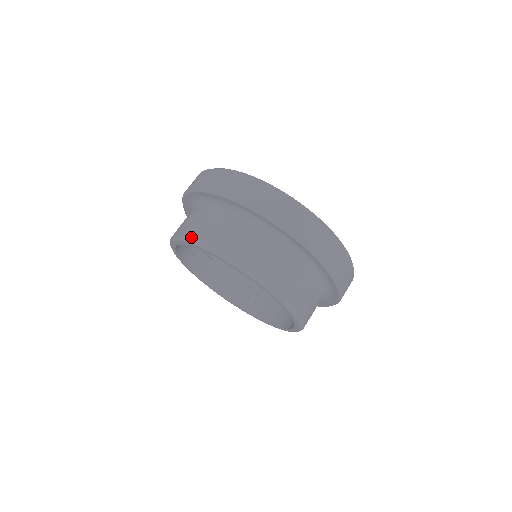
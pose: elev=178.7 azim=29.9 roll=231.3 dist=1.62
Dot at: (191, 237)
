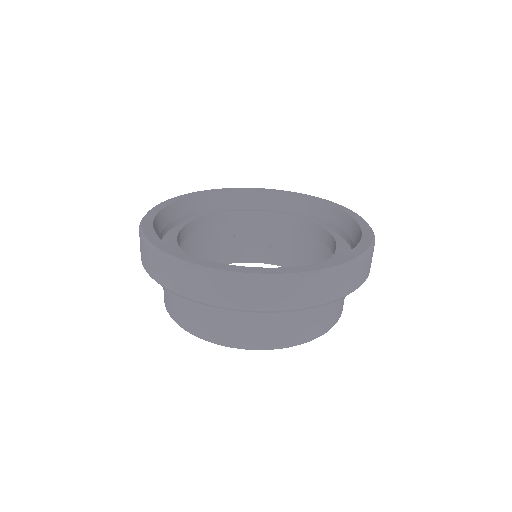
Dot at: (283, 346)
